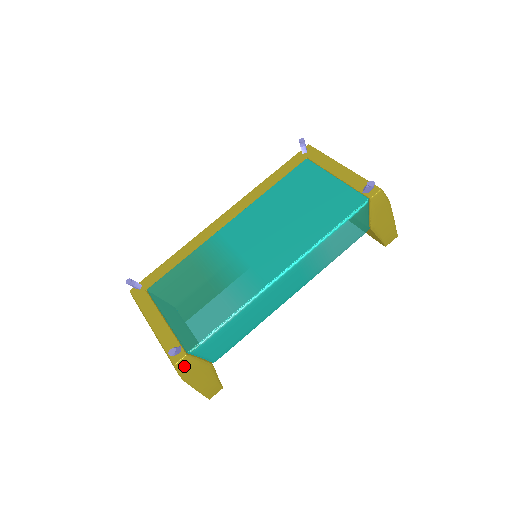
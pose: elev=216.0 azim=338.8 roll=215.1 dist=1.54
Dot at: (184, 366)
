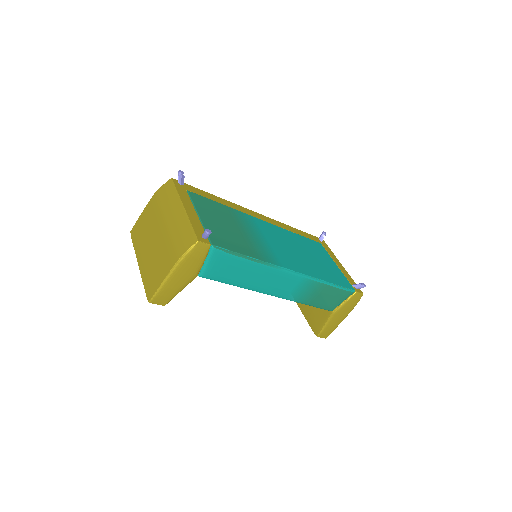
Dot at: (198, 250)
